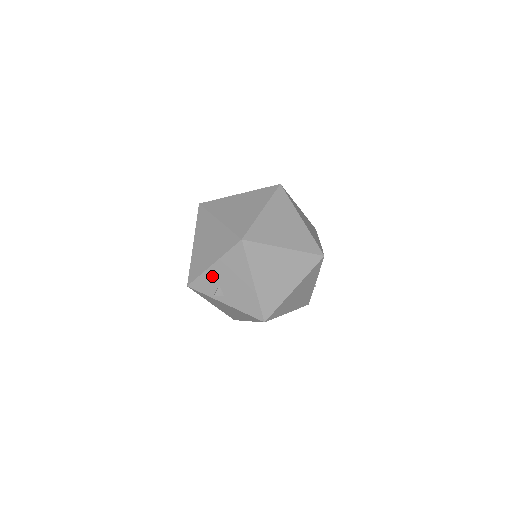
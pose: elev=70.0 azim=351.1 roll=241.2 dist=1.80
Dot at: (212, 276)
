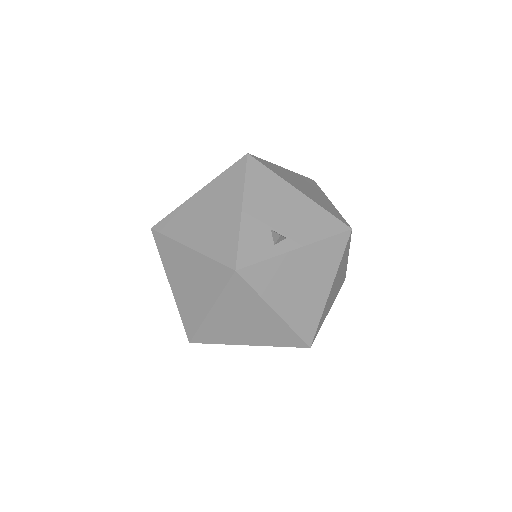
Dot at: (253, 225)
